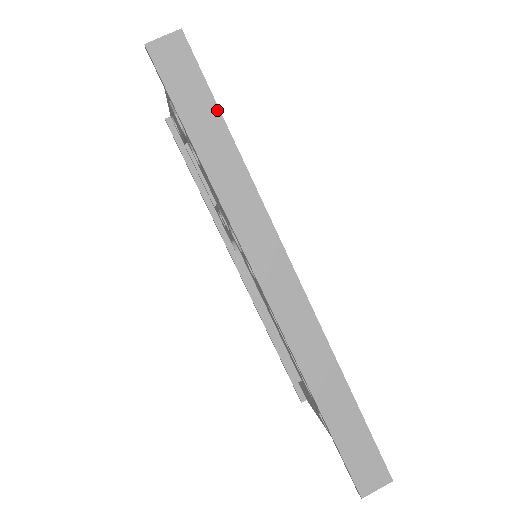
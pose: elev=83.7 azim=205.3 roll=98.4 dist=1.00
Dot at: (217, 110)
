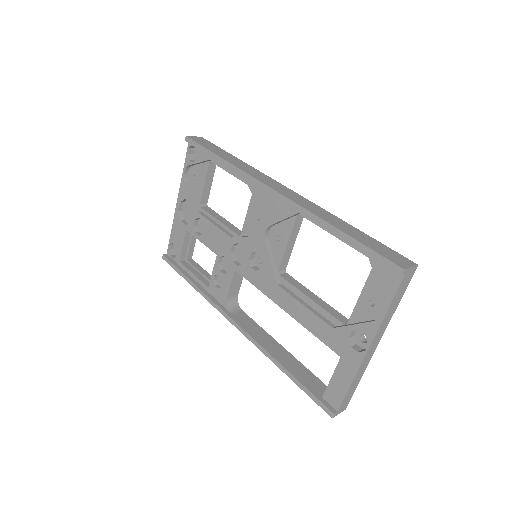
Dot at: (226, 152)
